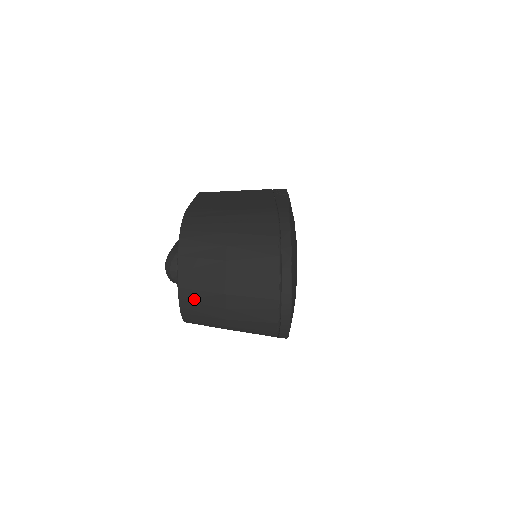
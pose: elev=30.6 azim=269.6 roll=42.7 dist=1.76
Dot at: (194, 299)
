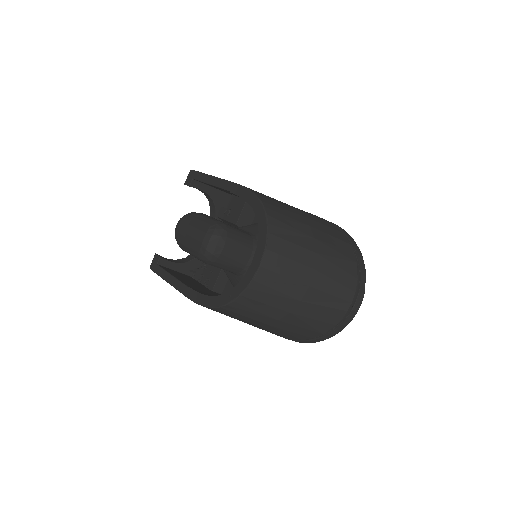
Dot at: (272, 283)
